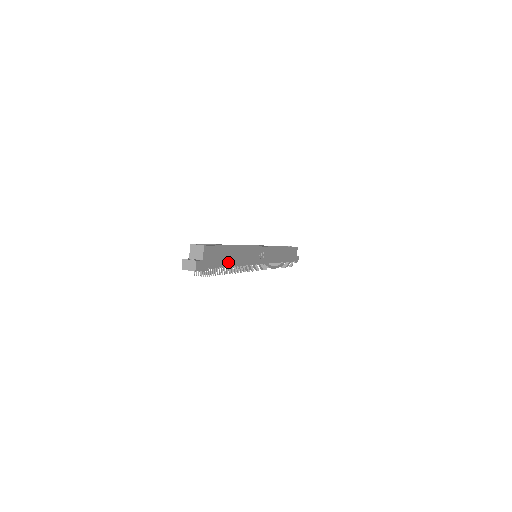
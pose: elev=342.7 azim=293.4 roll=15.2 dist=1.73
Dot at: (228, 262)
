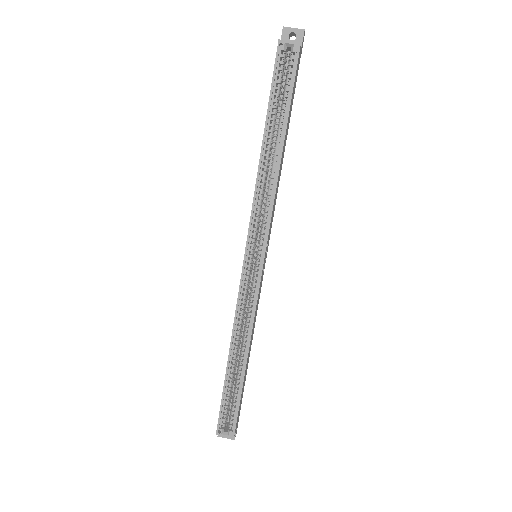
Dot at: (247, 366)
